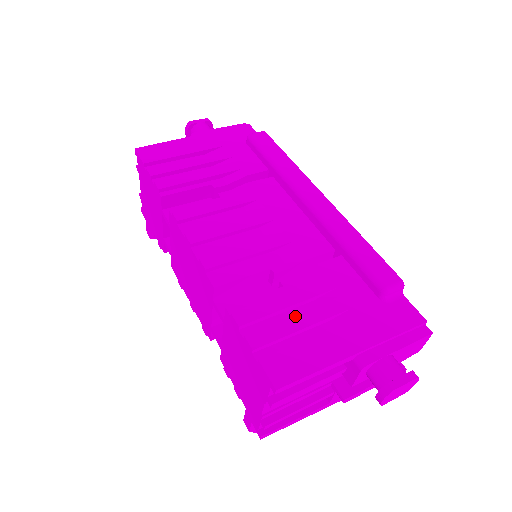
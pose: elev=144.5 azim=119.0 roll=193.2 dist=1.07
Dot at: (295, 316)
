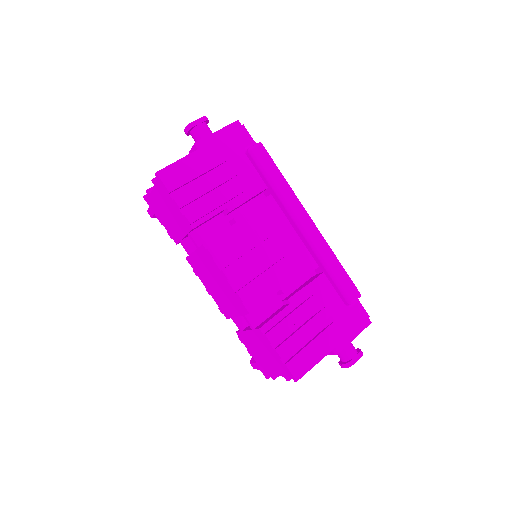
Dot at: (301, 329)
